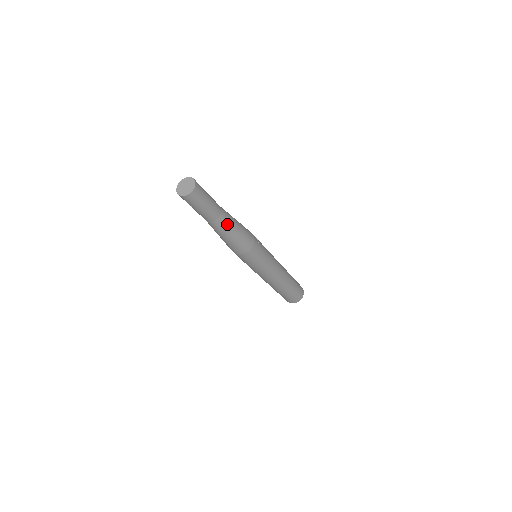
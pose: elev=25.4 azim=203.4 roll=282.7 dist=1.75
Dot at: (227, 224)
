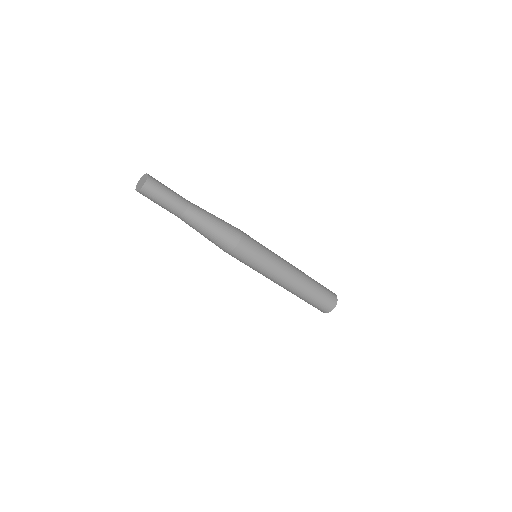
Dot at: (201, 211)
